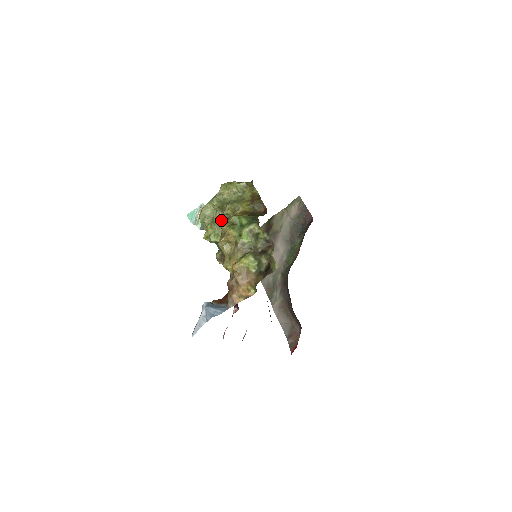
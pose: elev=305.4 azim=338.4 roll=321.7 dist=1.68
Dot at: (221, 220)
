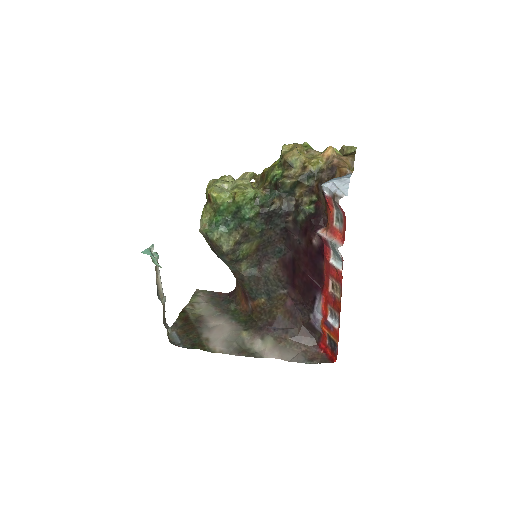
Dot at: (247, 181)
